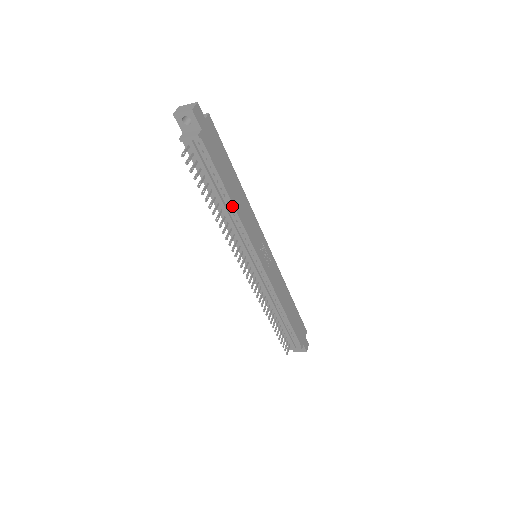
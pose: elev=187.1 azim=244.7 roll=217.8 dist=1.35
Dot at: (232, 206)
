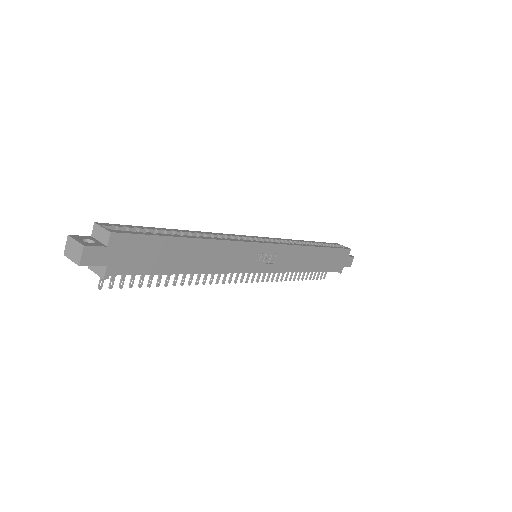
Dot at: (194, 273)
